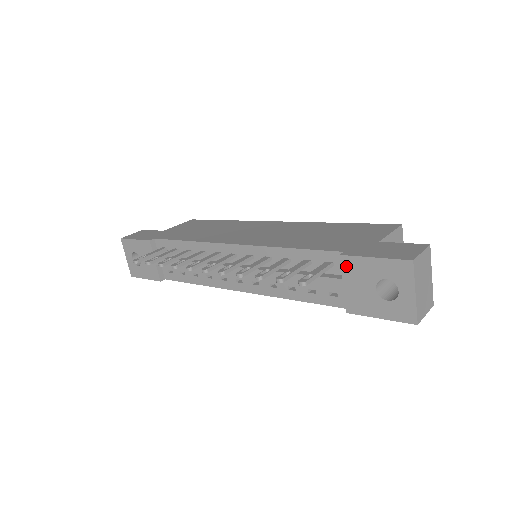
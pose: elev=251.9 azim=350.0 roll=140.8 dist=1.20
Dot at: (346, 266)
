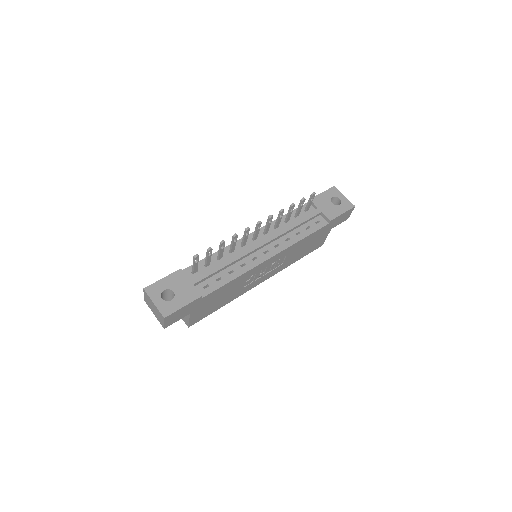
Dot at: (315, 202)
